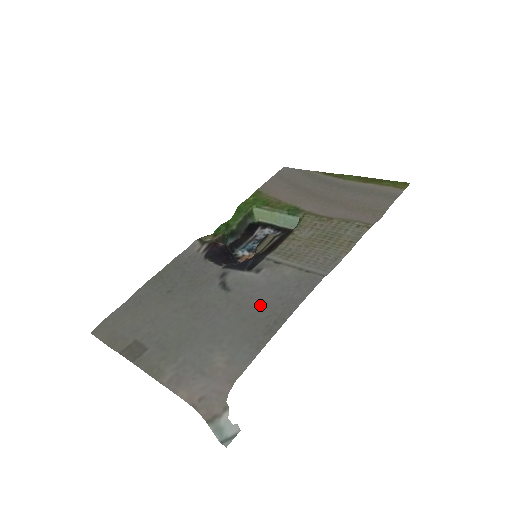
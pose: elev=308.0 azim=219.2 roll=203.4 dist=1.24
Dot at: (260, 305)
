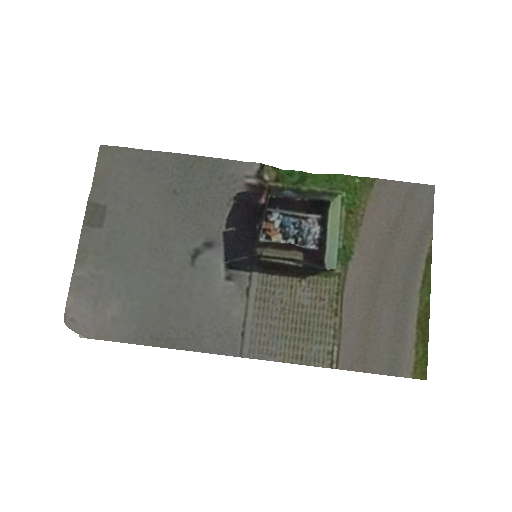
Dot at: (183, 311)
